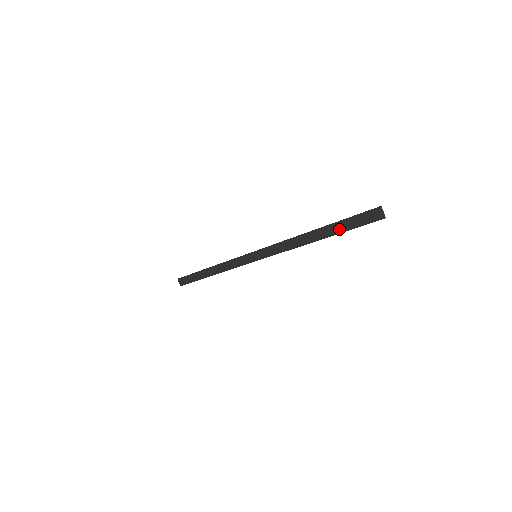
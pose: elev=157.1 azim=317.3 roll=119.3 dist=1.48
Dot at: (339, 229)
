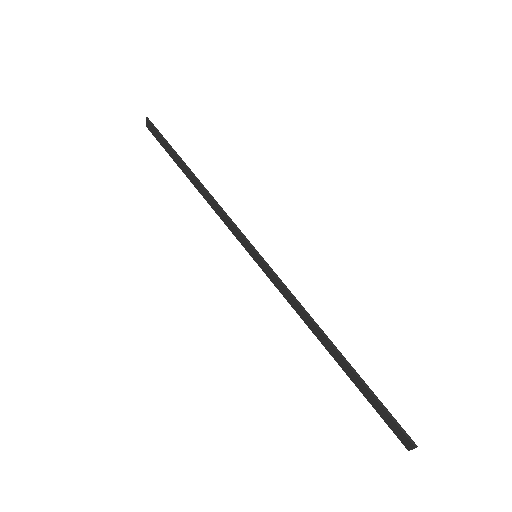
Dot at: (360, 387)
